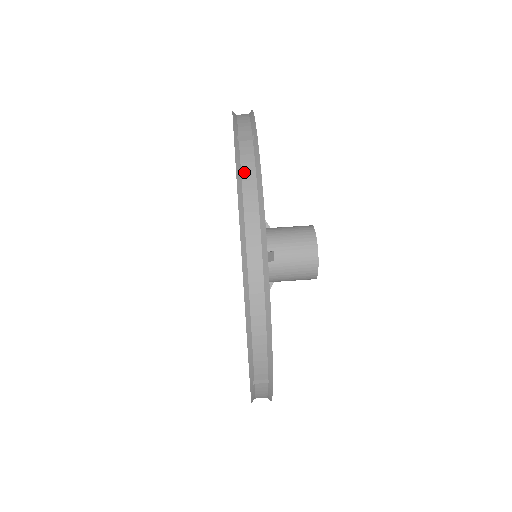
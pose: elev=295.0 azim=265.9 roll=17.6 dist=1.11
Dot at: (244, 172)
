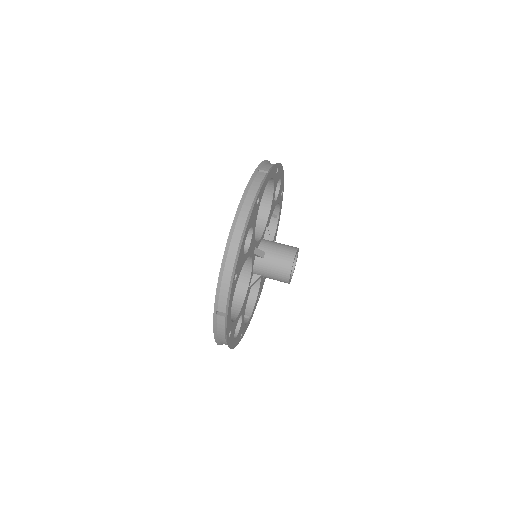
Dot at: (253, 186)
